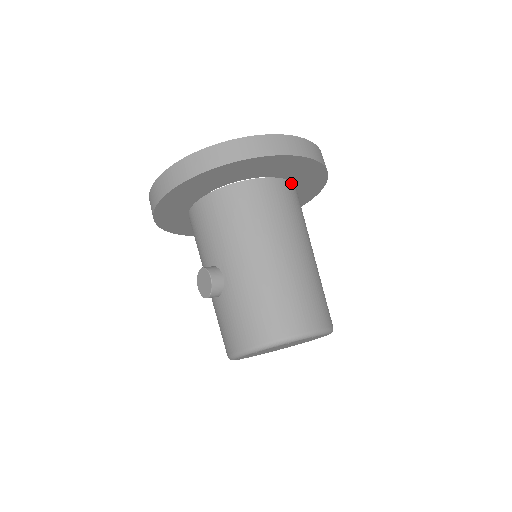
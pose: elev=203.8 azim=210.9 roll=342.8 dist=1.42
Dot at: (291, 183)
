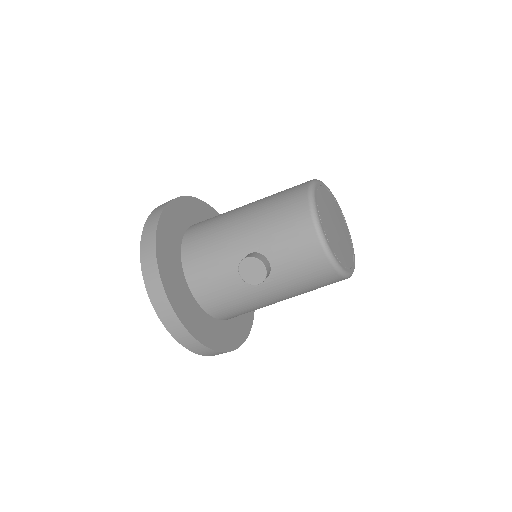
Dot at: occluded
